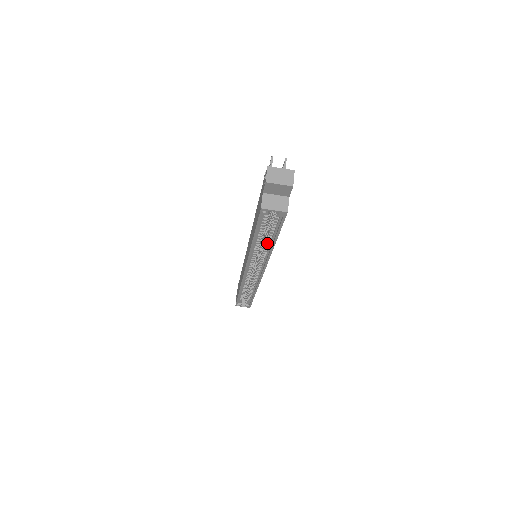
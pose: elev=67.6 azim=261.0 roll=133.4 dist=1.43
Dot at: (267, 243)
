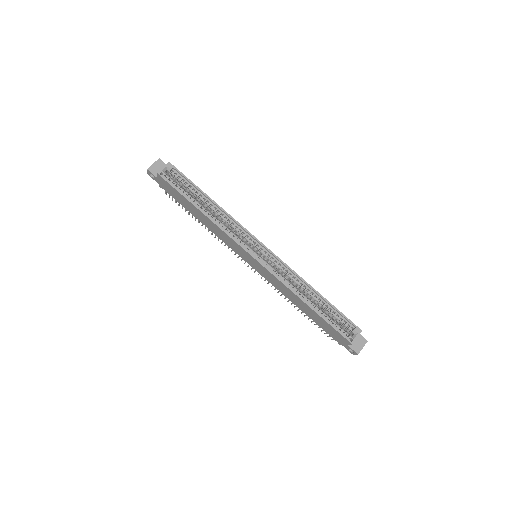
Dot at: (211, 207)
